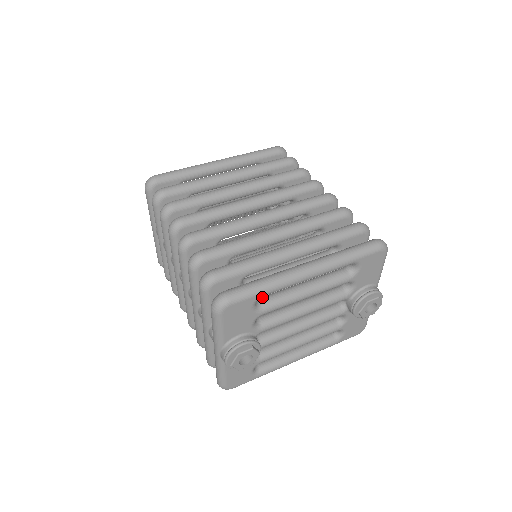
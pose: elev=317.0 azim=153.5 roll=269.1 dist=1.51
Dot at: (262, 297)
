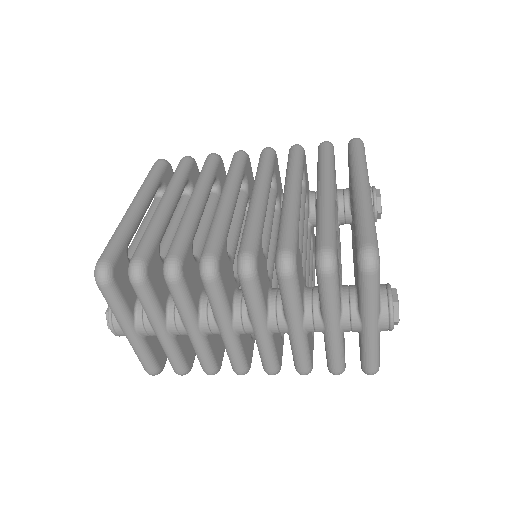
Dot at: occluded
